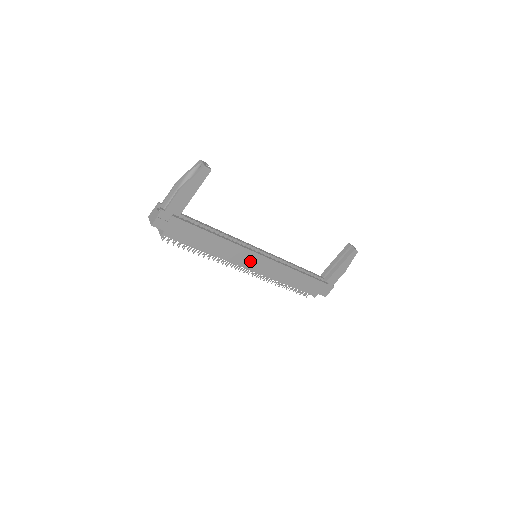
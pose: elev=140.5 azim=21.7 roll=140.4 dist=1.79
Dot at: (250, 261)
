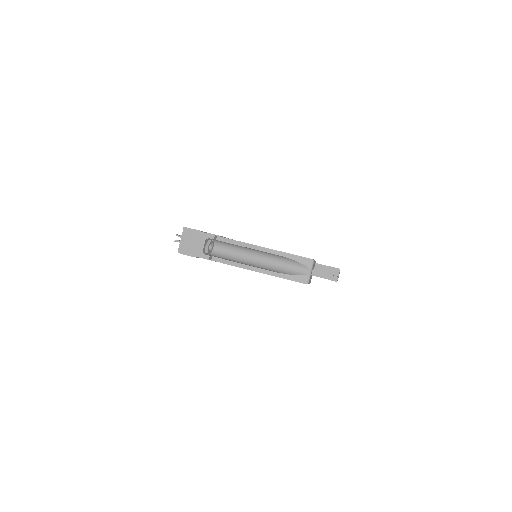
Dot at: occluded
